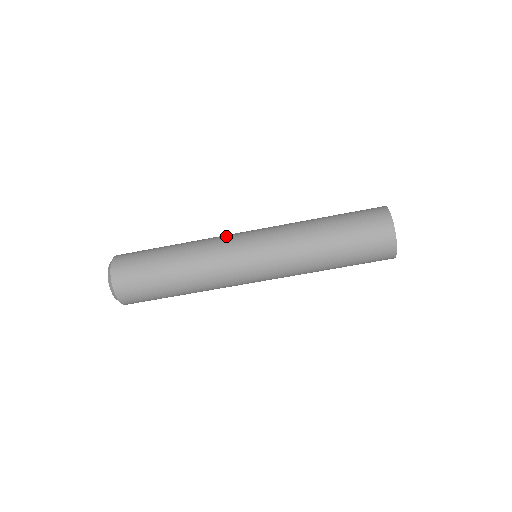
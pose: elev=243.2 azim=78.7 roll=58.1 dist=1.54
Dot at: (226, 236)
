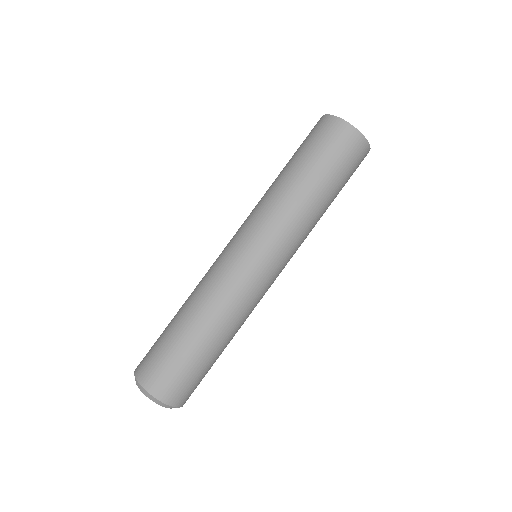
Dot at: occluded
